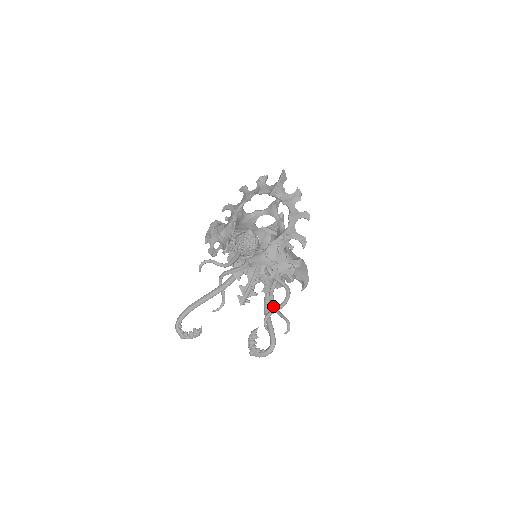
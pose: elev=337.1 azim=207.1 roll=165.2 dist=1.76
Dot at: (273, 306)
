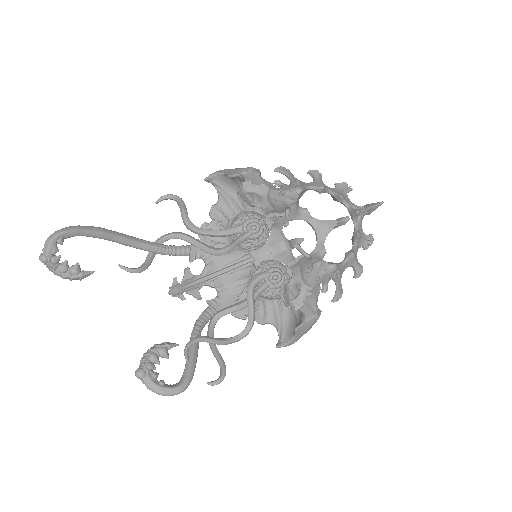
Dot at: (211, 332)
